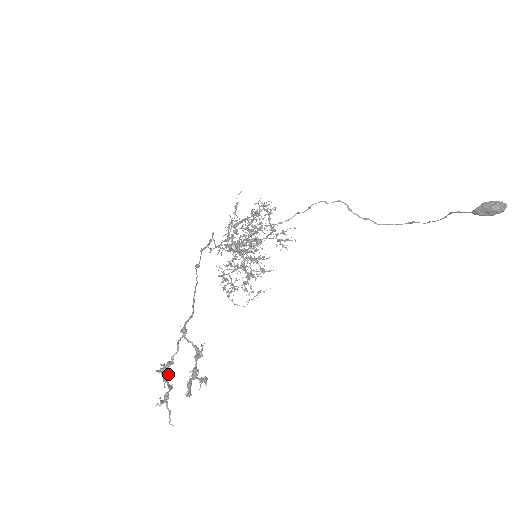
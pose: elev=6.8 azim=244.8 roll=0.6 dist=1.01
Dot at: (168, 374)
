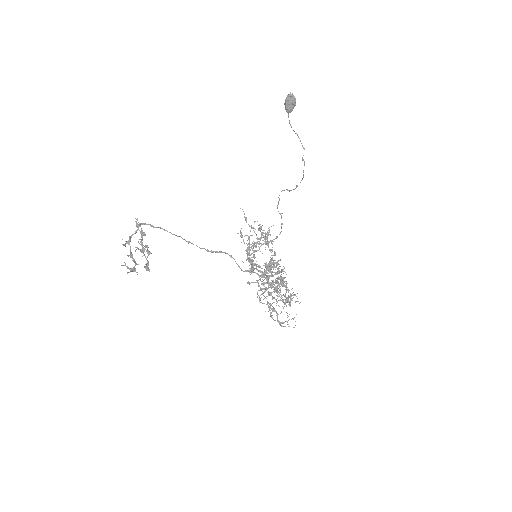
Dot at: occluded
